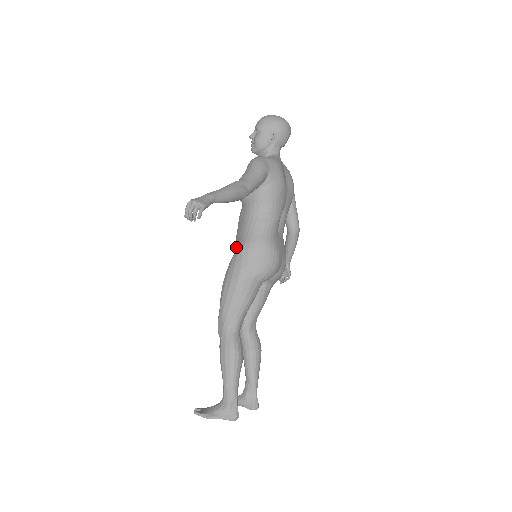
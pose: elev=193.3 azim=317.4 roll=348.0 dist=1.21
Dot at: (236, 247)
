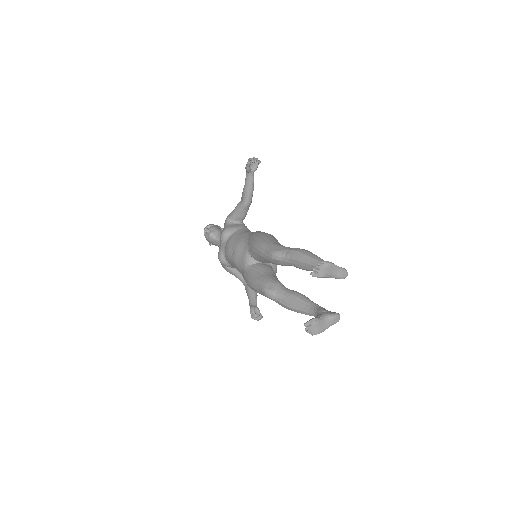
Dot at: (246, 240)
